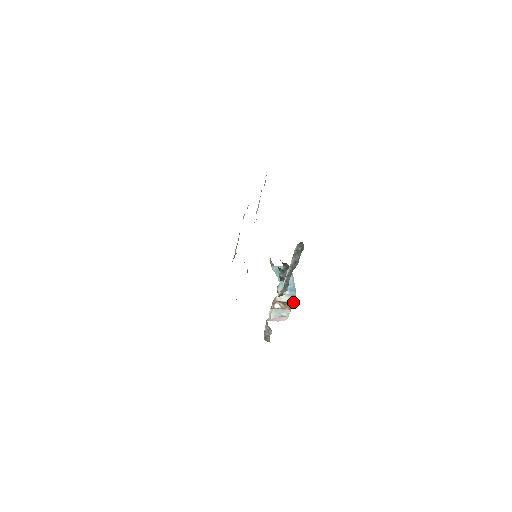
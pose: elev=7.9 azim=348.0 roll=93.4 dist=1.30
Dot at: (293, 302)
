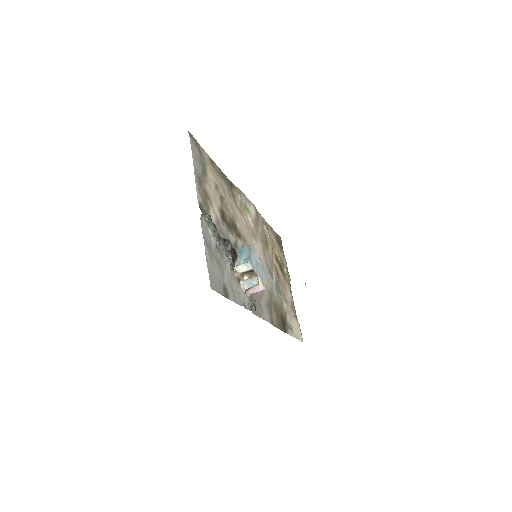
Dot at: (253, 269)
